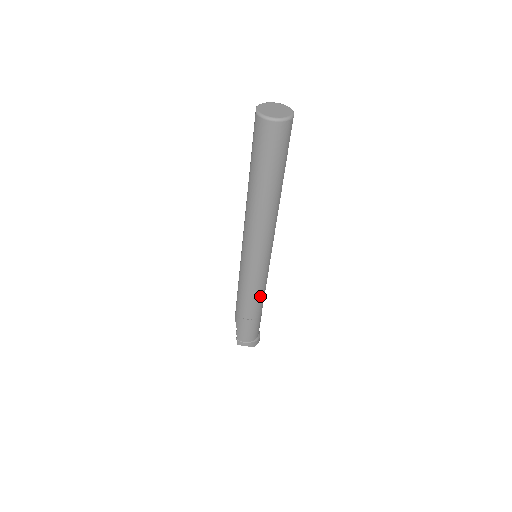
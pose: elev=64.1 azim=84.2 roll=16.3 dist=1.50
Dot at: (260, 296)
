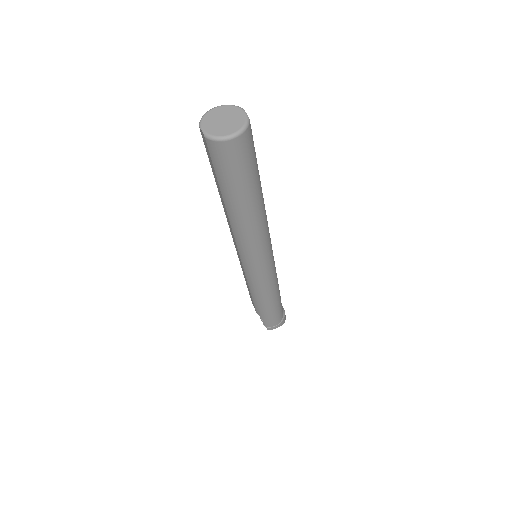
Dot at: (275, 287)
